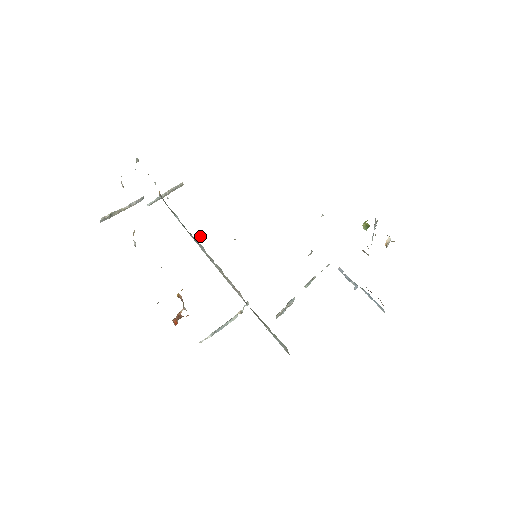
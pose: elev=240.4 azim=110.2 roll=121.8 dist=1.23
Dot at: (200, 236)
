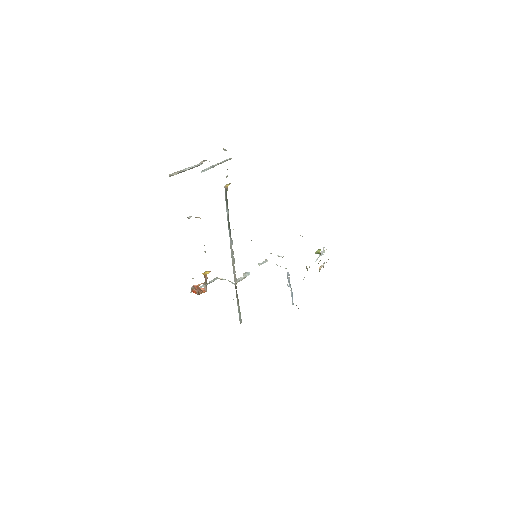
Dot at: occluded
